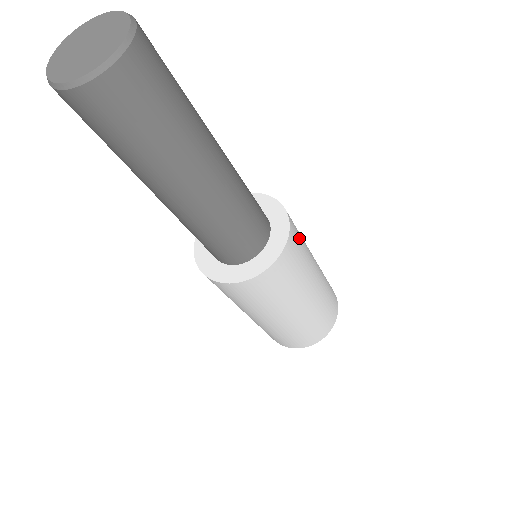
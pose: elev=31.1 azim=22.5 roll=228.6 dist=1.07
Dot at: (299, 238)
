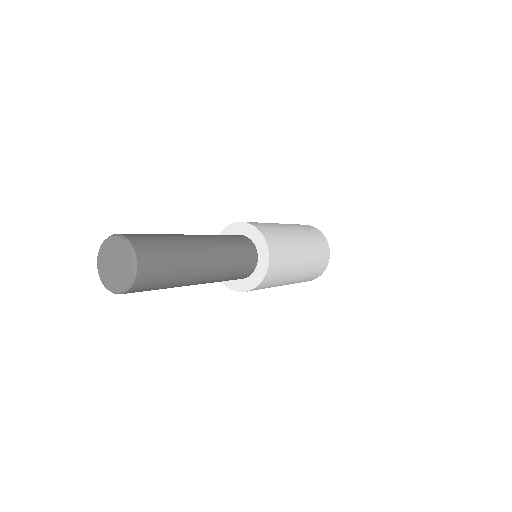
Dot at: (280, 253)
